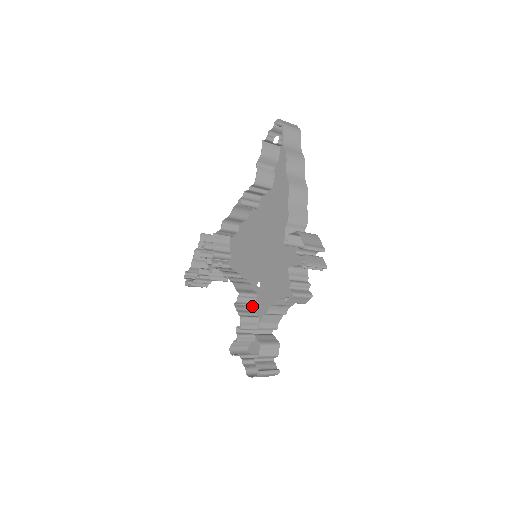
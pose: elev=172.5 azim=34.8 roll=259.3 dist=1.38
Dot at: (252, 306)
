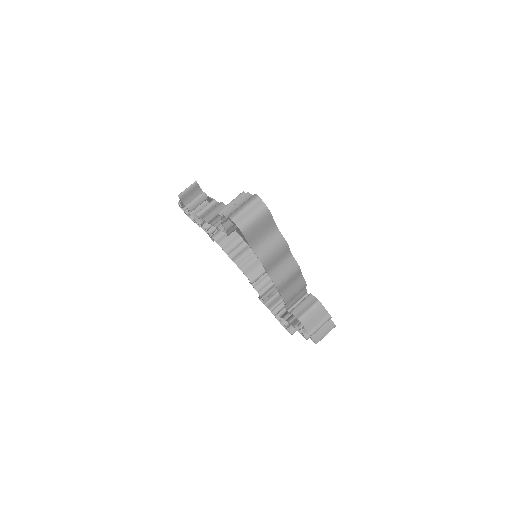
Dot at: occluded
